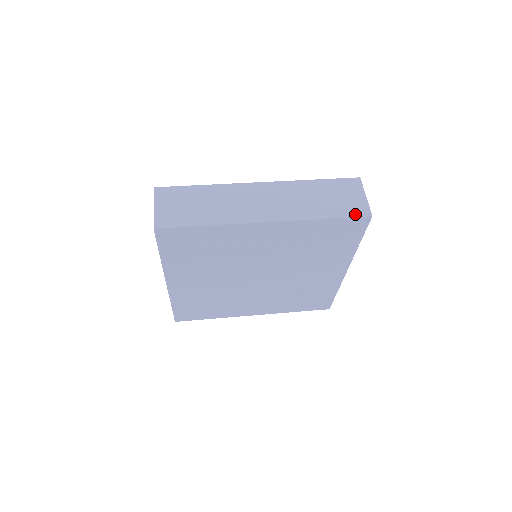
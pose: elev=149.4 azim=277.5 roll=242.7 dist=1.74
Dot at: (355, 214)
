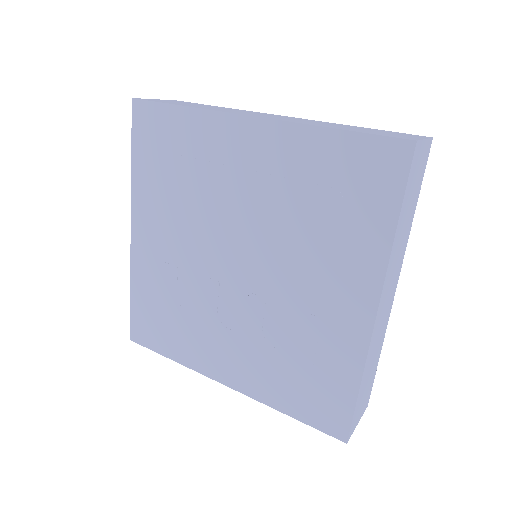
Dot at: (388, 135)
